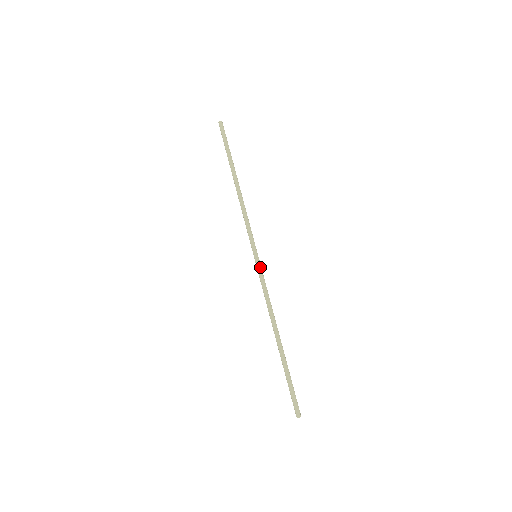
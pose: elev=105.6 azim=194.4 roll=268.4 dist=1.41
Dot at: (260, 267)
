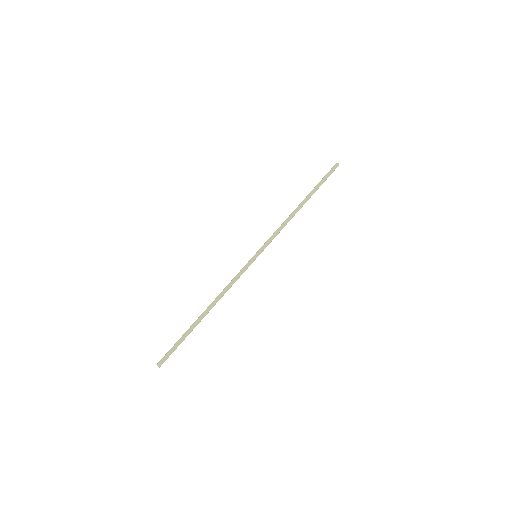
Dot at: (250, 264)
